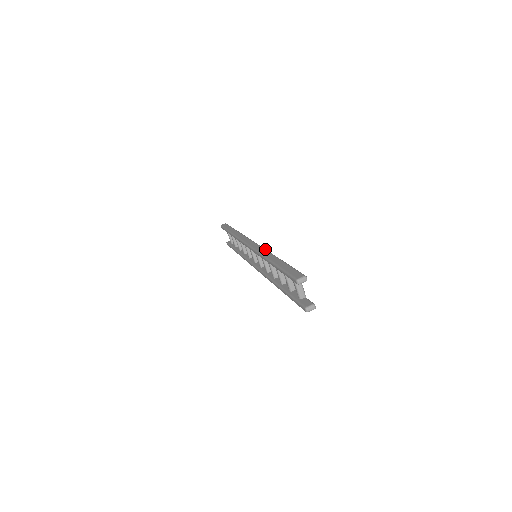
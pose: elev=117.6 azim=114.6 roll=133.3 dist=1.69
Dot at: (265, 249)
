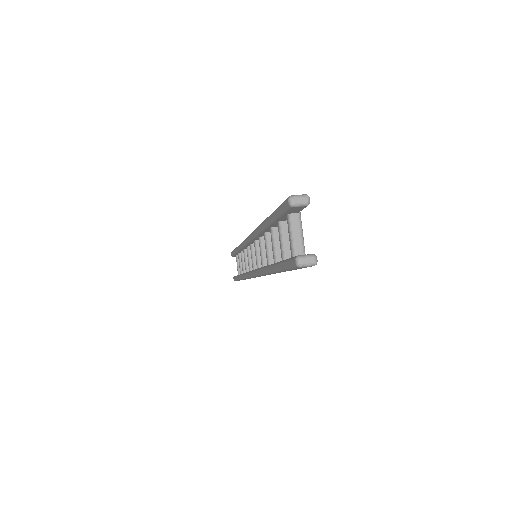
Dot at: occluded
